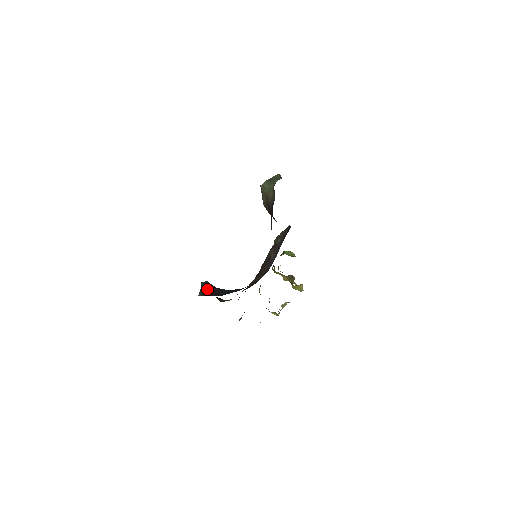
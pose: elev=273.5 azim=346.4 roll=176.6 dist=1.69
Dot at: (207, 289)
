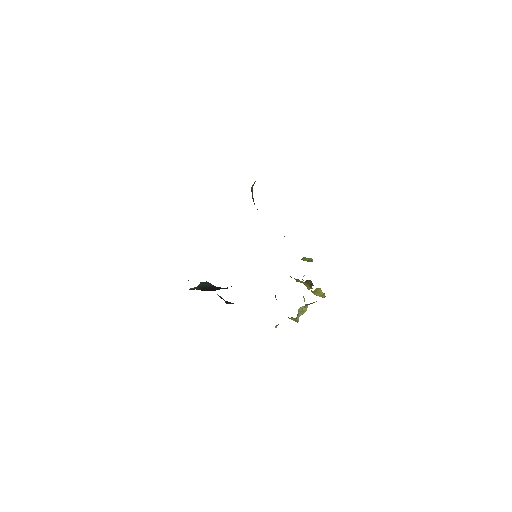
Dot at: (203, 287)
